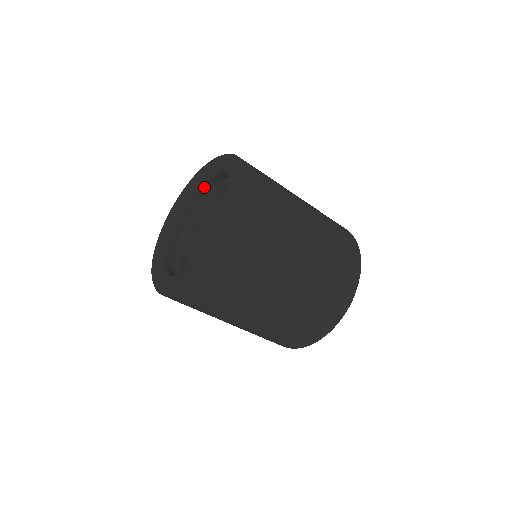
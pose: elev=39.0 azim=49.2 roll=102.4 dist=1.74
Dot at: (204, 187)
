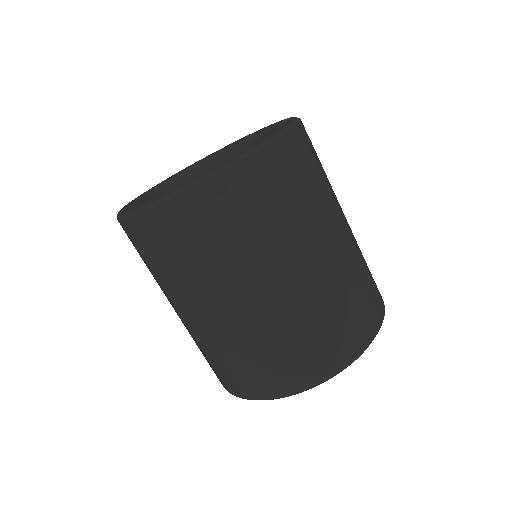
Dot at: (226, 160)
